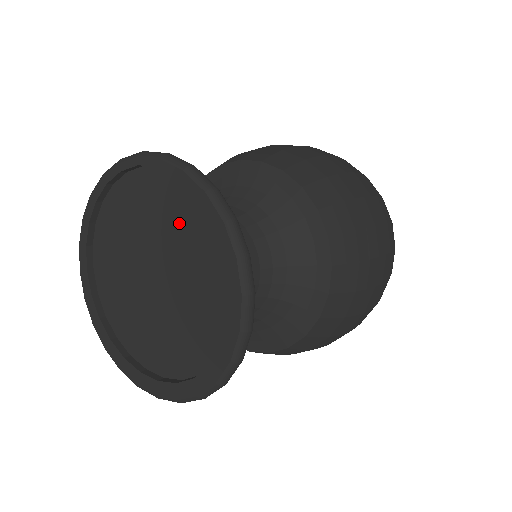
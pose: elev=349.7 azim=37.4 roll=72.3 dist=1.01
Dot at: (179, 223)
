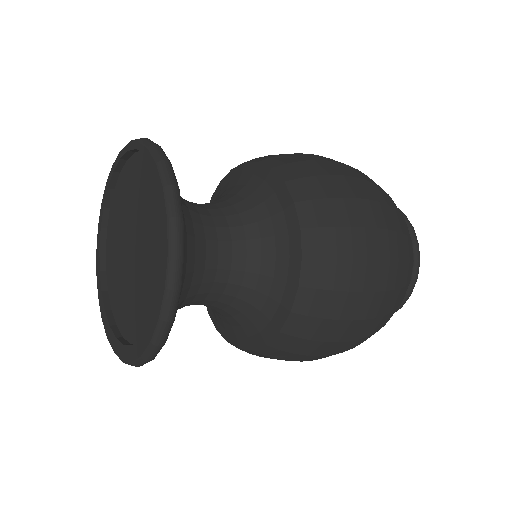
Dot at: (147, 197)
